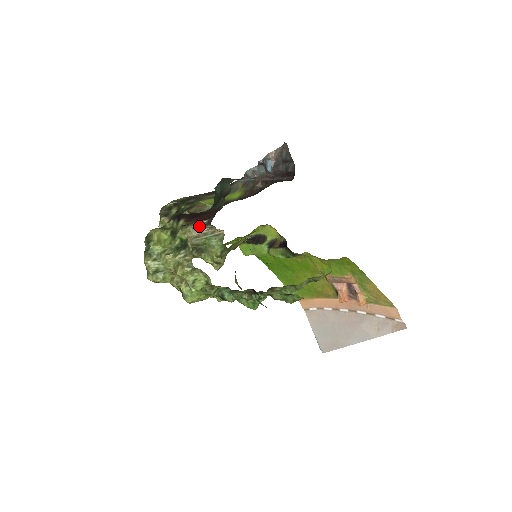
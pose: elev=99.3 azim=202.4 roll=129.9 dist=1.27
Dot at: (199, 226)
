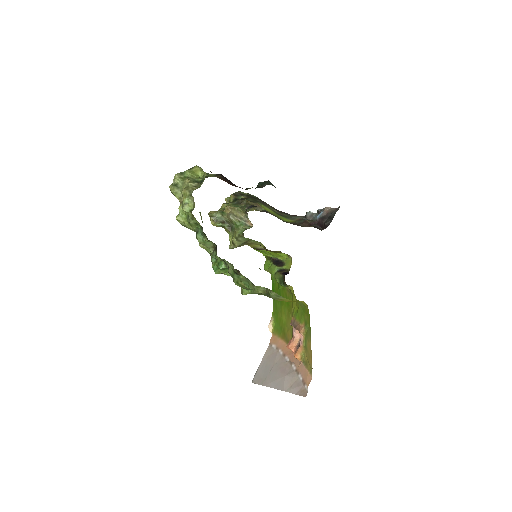
Dot at: (242, 211)
